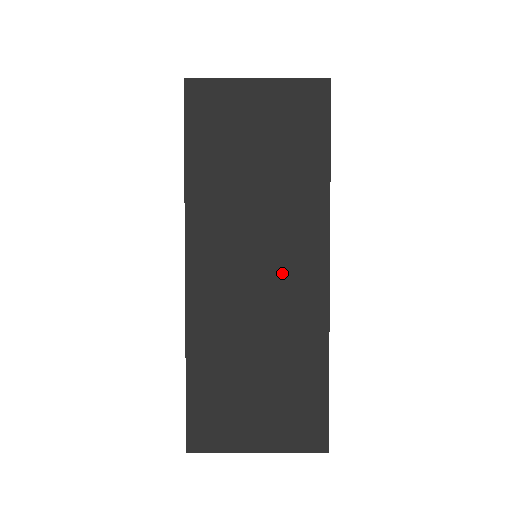
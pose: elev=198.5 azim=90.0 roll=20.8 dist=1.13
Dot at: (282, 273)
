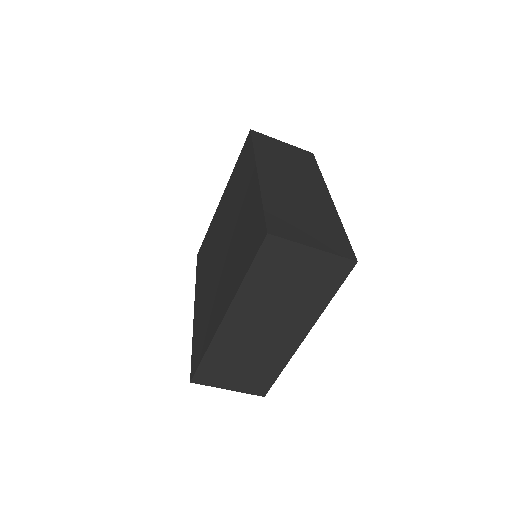
Dot at: (308, 190)
